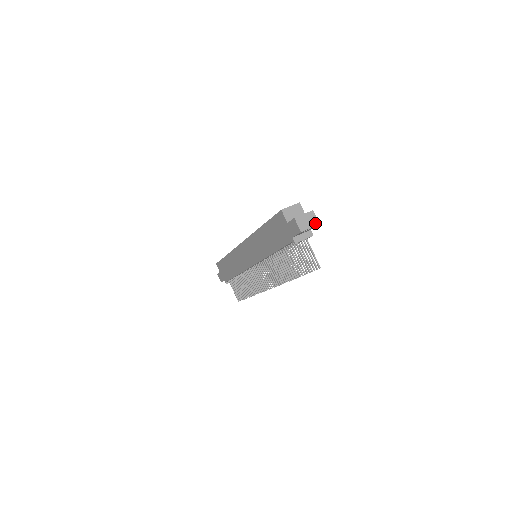
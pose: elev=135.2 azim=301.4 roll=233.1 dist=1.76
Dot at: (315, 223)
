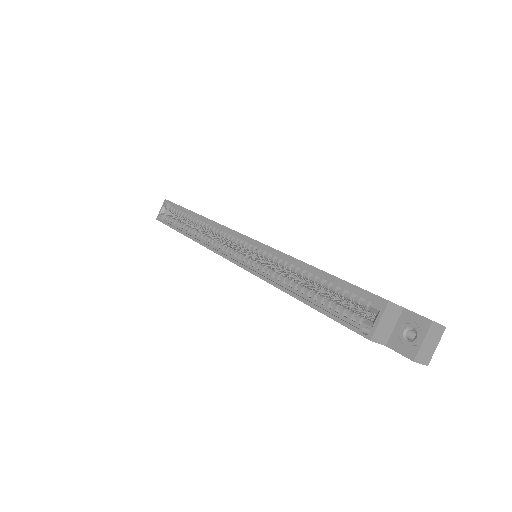
Dot at: (440, 334)
